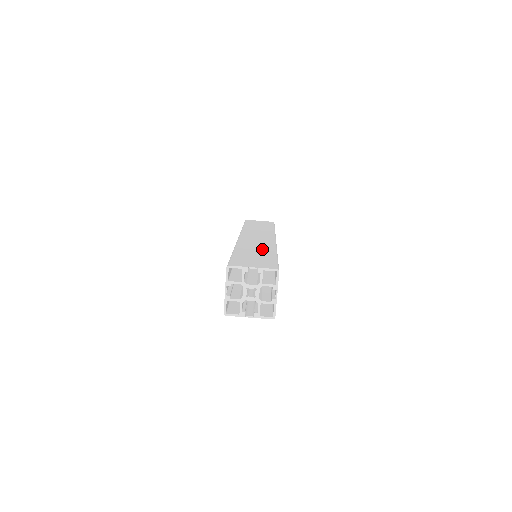
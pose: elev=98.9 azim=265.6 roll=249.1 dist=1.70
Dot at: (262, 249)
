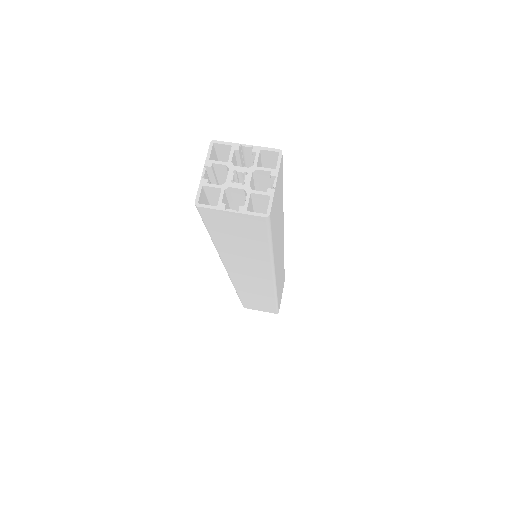
Dot at: occluded
